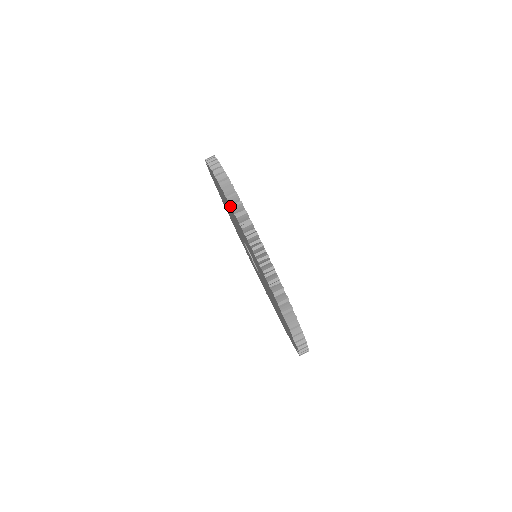
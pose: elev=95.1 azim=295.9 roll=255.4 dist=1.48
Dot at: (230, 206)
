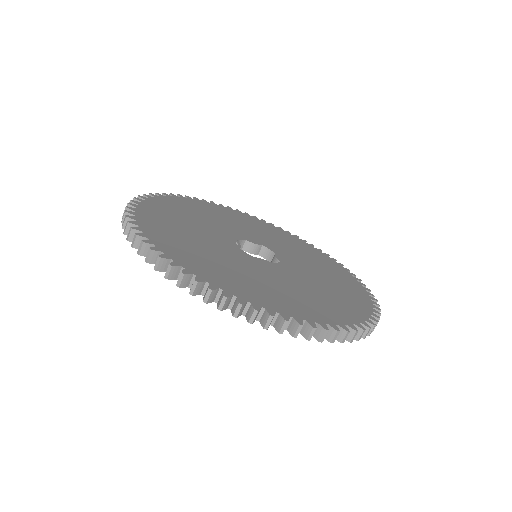
Dot at: occluded
